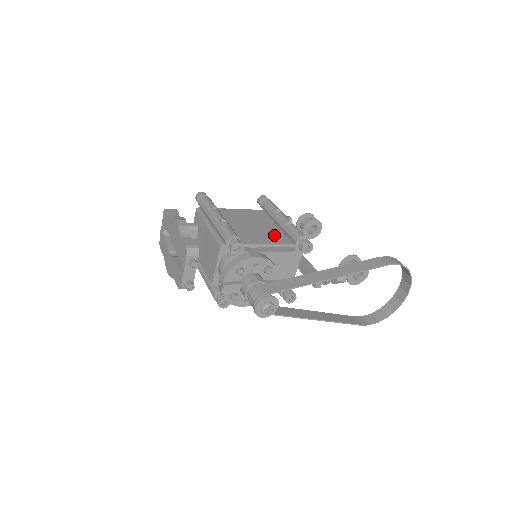
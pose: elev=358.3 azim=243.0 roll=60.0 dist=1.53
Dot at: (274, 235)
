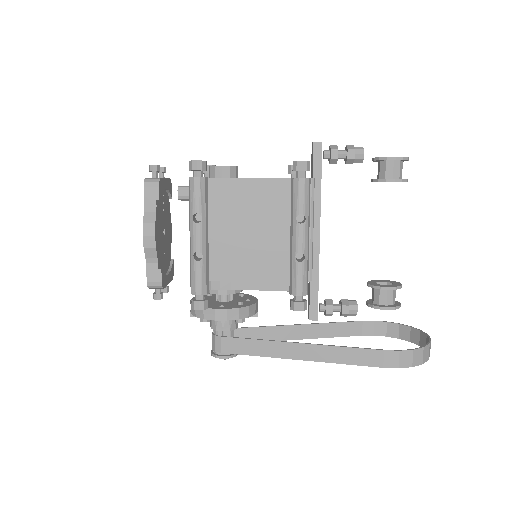
Dot at: (276, 258)
